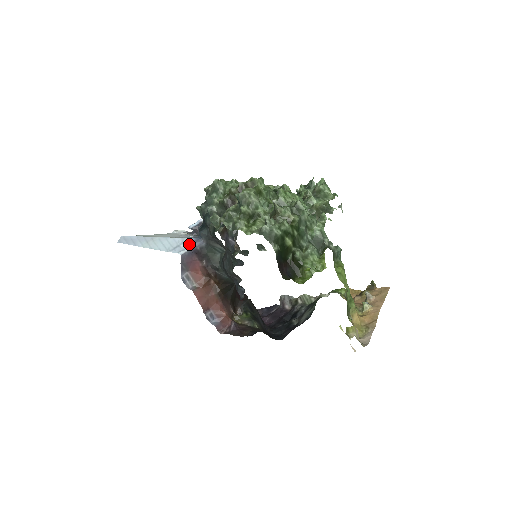
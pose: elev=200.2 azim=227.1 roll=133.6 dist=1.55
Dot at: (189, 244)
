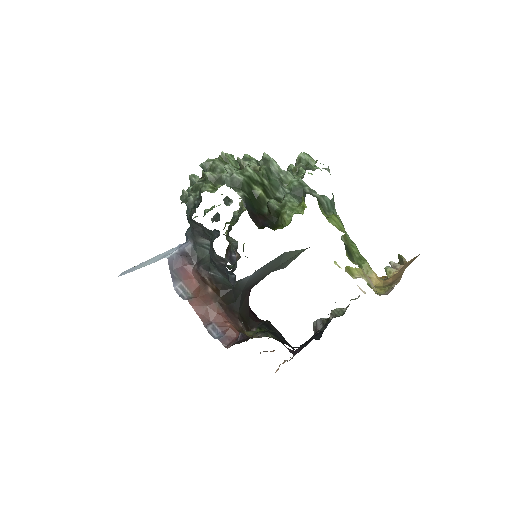
Dot at: (177, 248)
